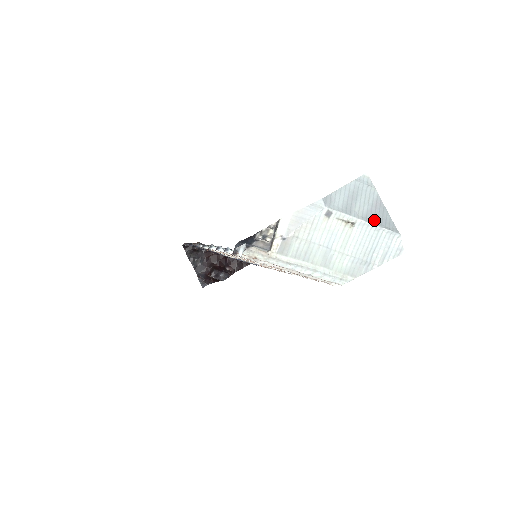
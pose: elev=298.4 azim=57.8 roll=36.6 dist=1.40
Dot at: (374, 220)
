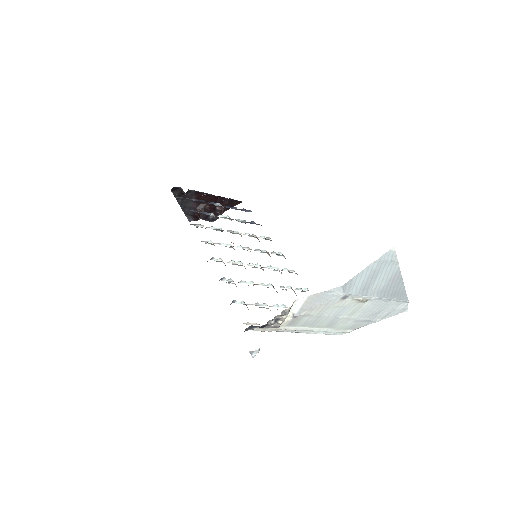
Dot at: (388, 294)
